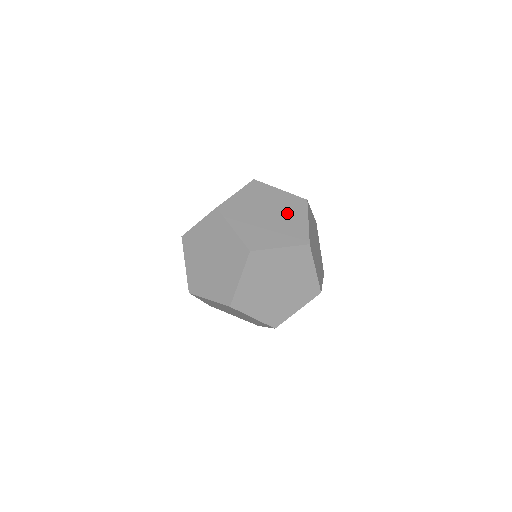
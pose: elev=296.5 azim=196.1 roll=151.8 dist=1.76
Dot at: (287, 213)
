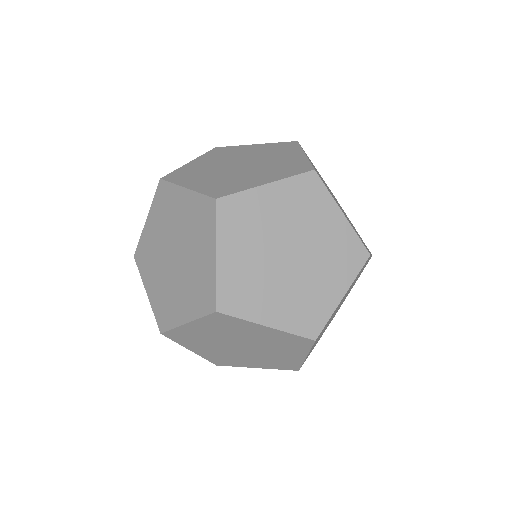
Dot at: occluded
